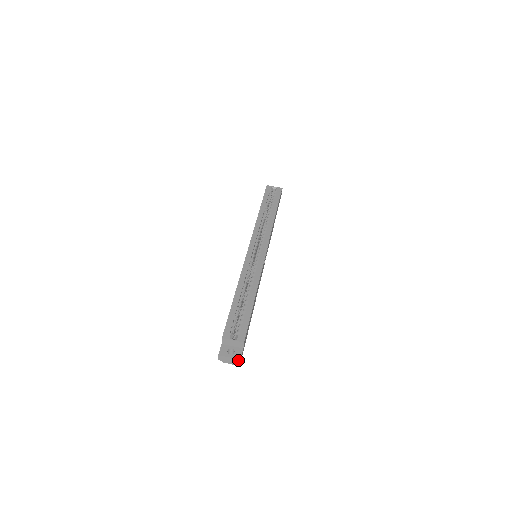
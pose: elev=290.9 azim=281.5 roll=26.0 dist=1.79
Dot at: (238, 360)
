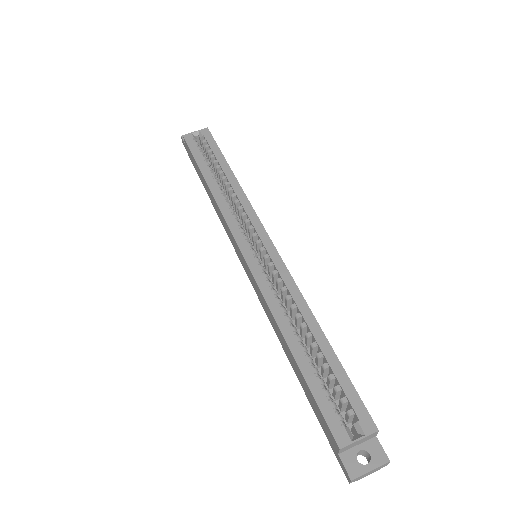
Dot at: (385, 464)
